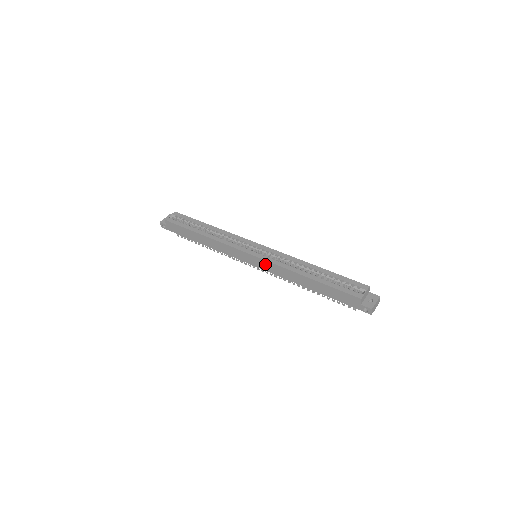
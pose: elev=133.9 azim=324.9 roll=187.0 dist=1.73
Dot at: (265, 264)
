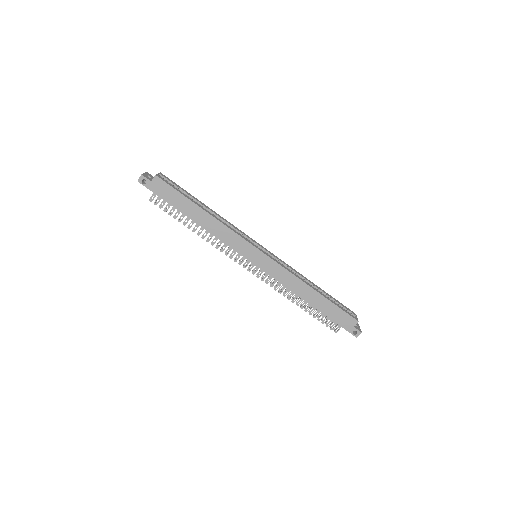
Dot at: (273, 266)
